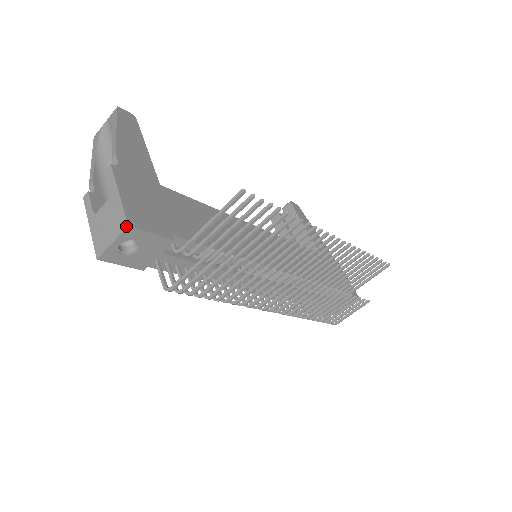
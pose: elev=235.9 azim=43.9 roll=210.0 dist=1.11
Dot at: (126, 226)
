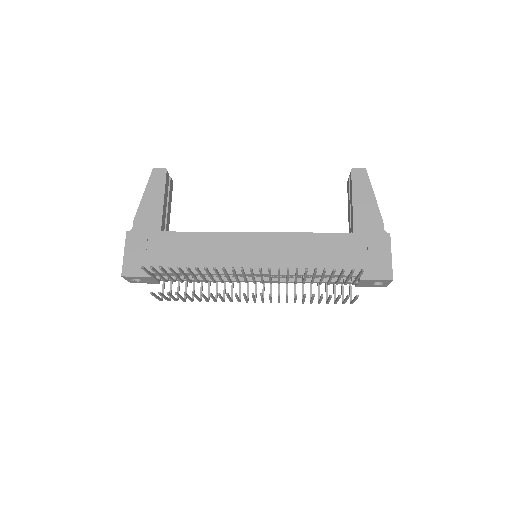
Dot at: (121, 276)
